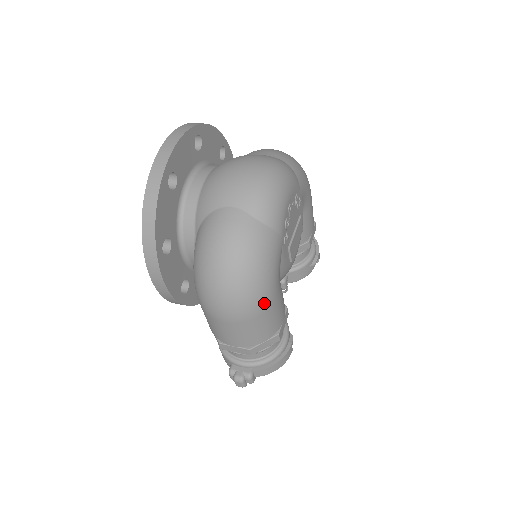
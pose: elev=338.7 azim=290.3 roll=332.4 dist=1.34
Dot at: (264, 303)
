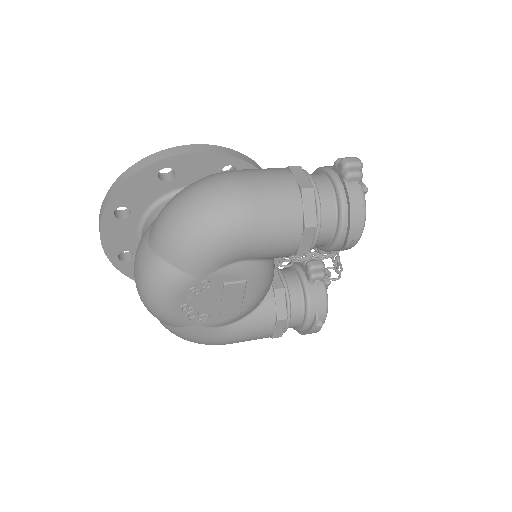
Dot at: (220, 344)
